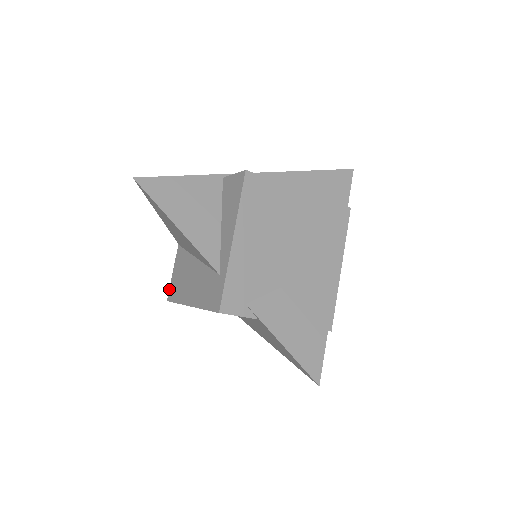
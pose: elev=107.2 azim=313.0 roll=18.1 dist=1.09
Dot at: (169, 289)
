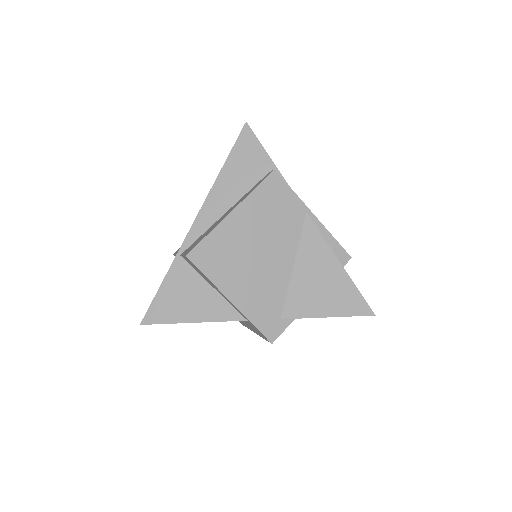
Dot at: occluded
